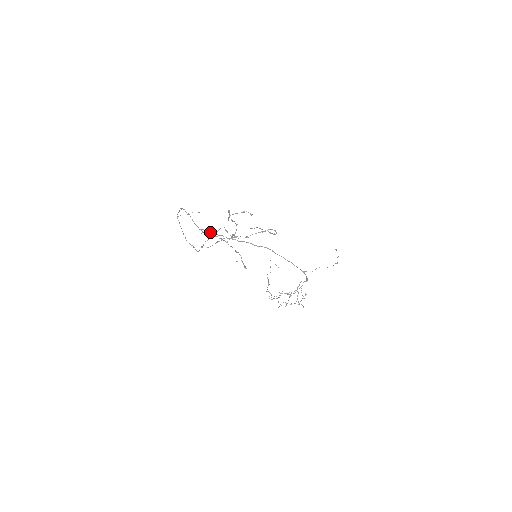
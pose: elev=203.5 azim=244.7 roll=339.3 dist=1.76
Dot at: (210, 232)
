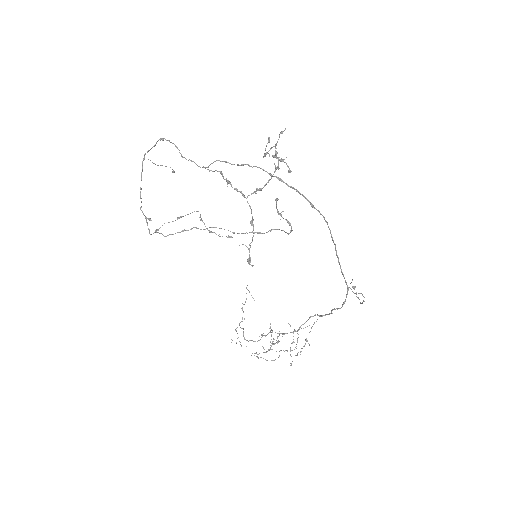
Dot at: (221, 171)
